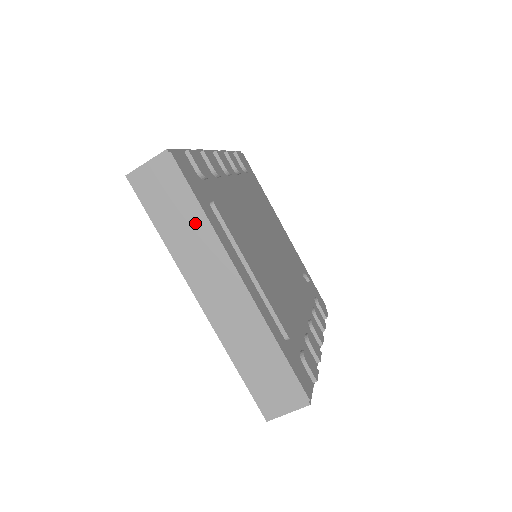
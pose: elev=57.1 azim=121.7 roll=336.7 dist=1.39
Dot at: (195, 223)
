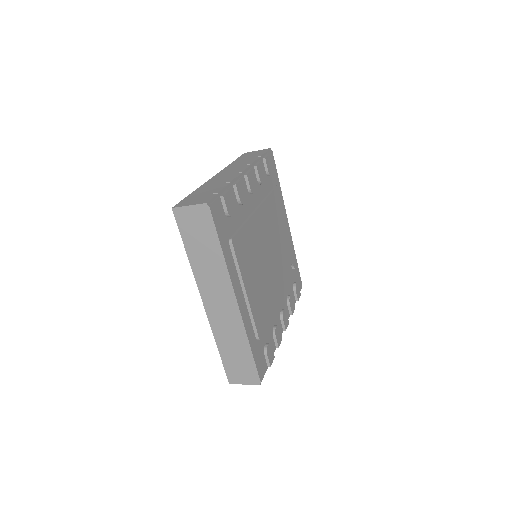
Dot at: (214, 257)
